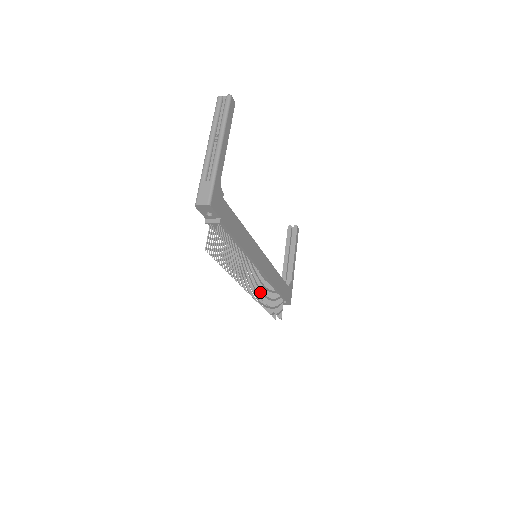
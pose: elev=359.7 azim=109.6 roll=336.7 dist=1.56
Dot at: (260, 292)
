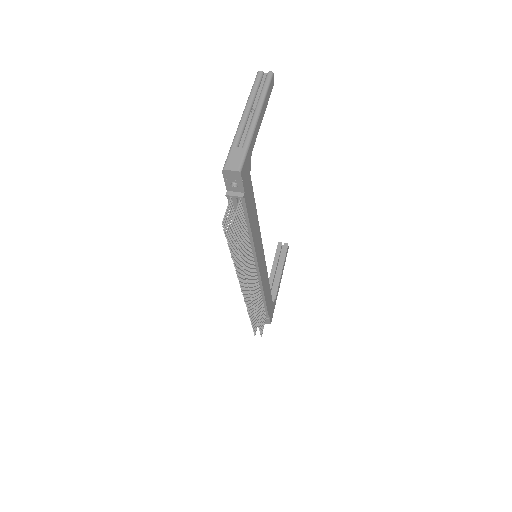
Dot at: (253, 296)
